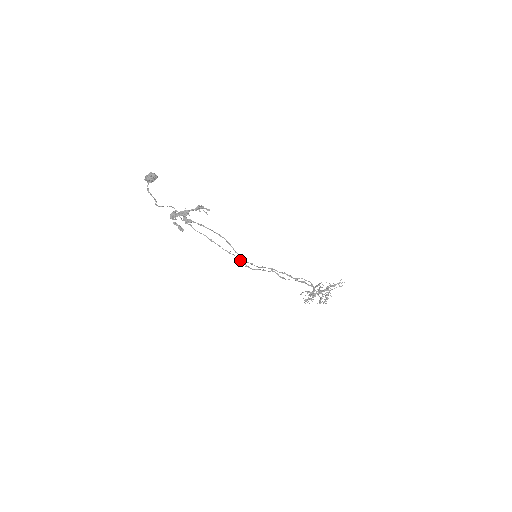
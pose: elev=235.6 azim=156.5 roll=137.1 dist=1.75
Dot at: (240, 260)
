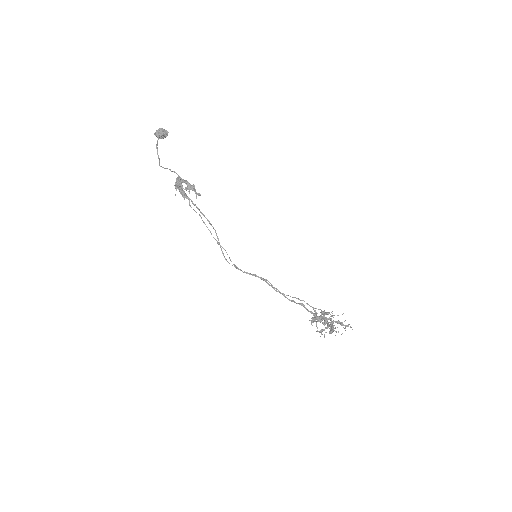
Dot at: occluded
